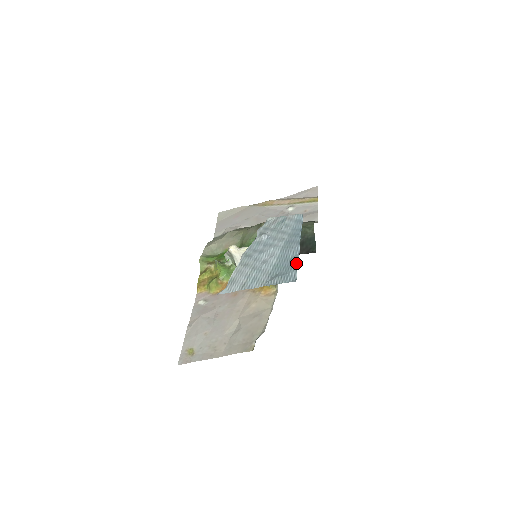
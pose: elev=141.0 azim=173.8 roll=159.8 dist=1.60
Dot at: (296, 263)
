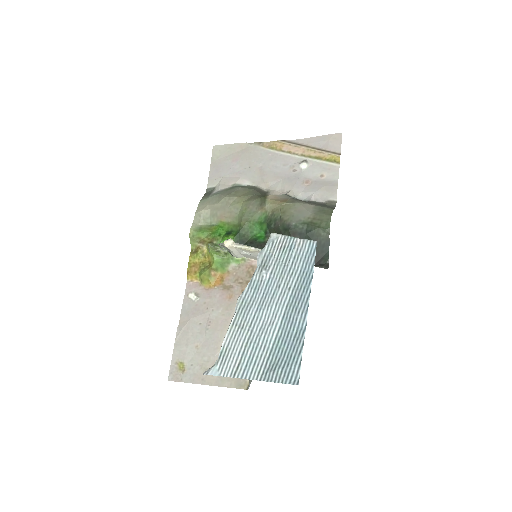
Dot at: (301, 348)
